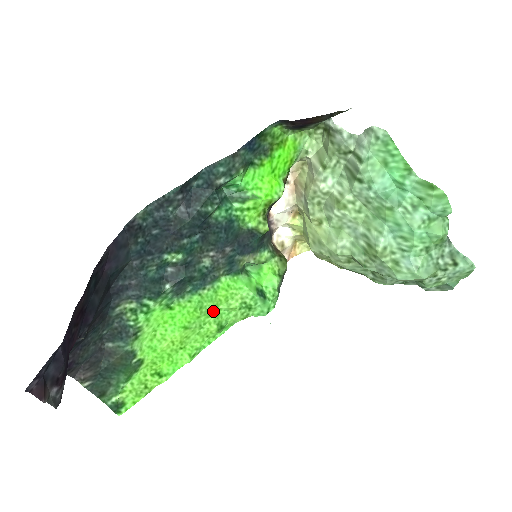
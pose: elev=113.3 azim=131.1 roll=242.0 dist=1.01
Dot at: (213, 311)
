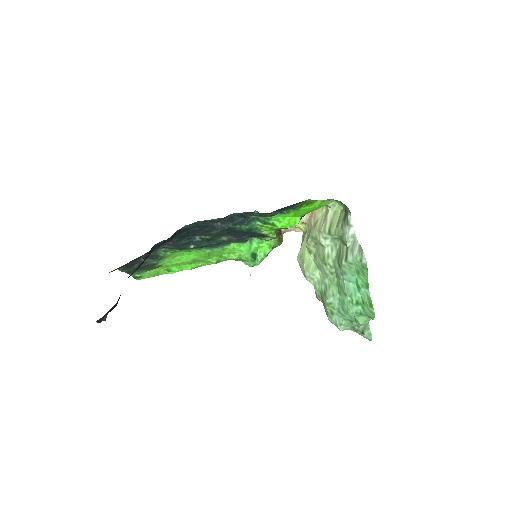
Dot at: (217, 255)
